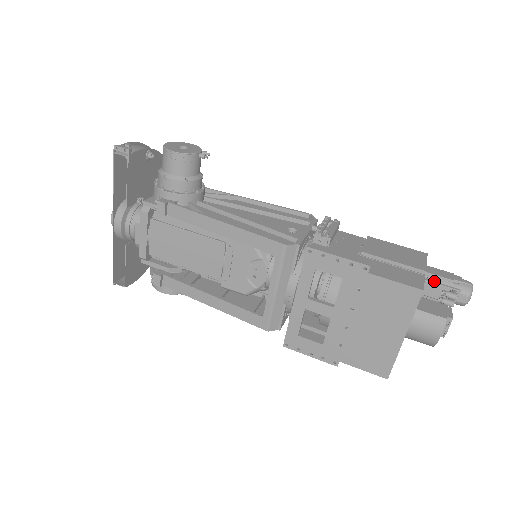
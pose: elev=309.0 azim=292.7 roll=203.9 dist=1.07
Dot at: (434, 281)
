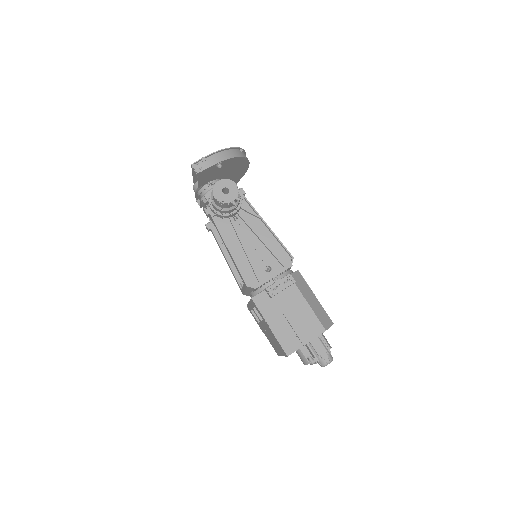
Dot at: (311, 348)
